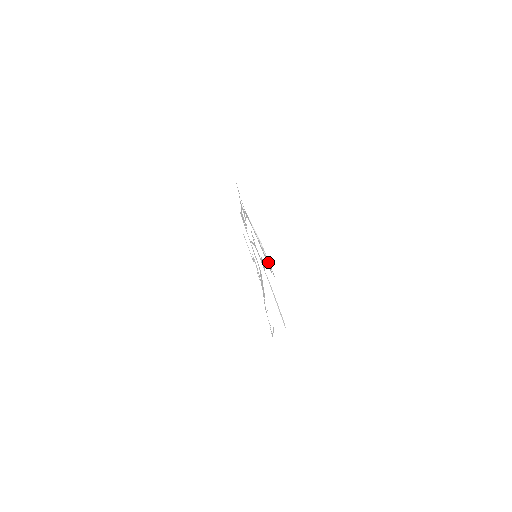
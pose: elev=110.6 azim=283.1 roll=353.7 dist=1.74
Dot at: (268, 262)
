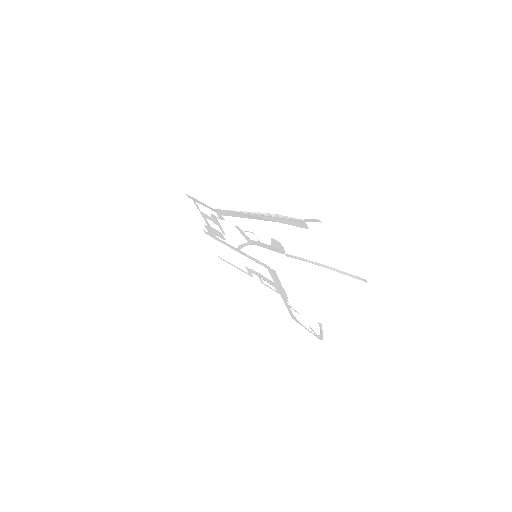
Dot at: (295, 219)
